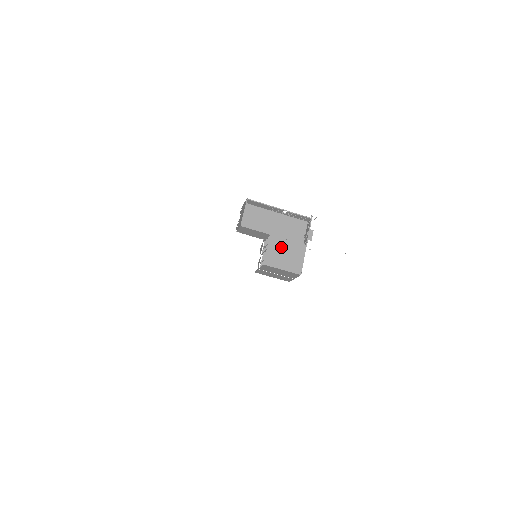
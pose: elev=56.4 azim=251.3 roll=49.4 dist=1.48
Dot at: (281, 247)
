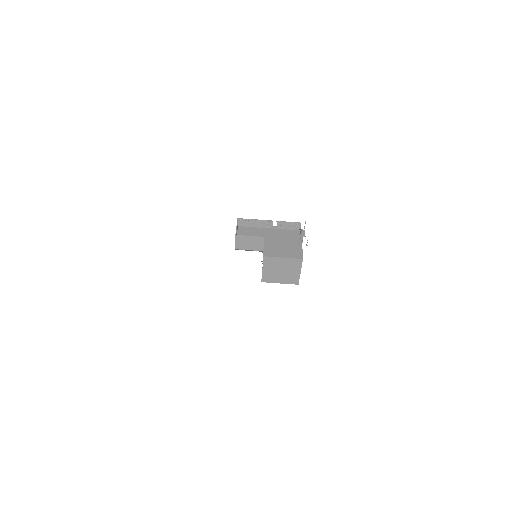
Dot at: (277, 243)
